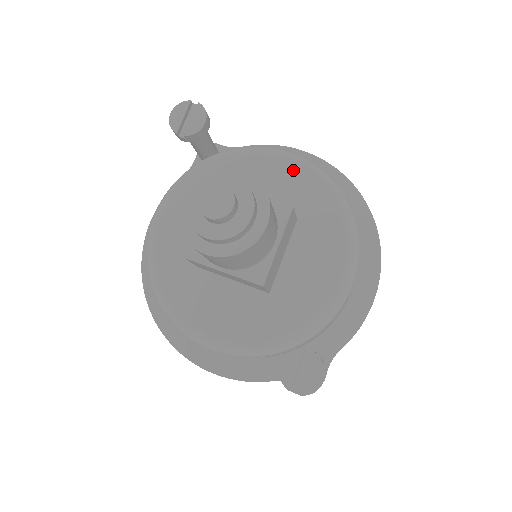
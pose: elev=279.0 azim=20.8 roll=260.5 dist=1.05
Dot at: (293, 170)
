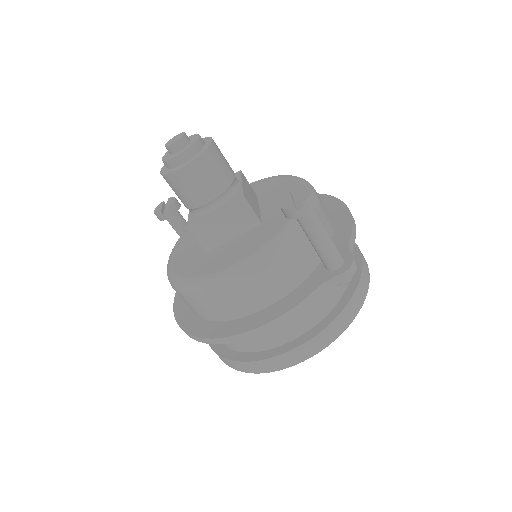
Dot at: occluded
